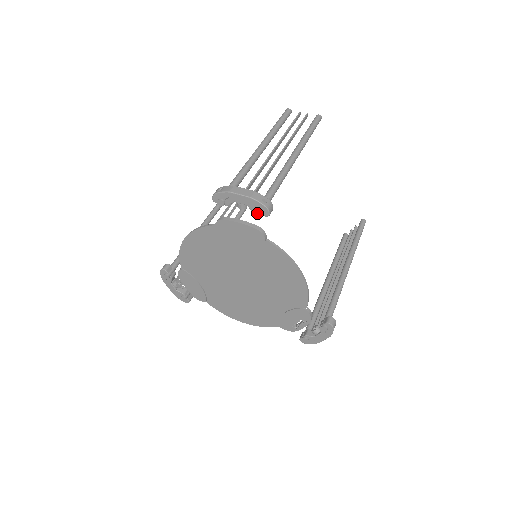
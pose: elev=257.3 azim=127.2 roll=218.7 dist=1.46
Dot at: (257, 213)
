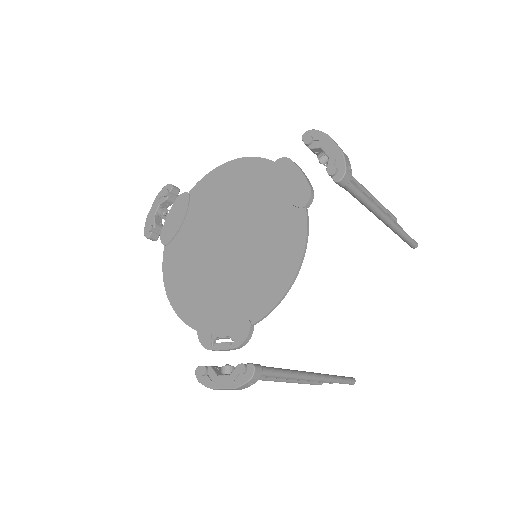
Dot at: (331, 169)
